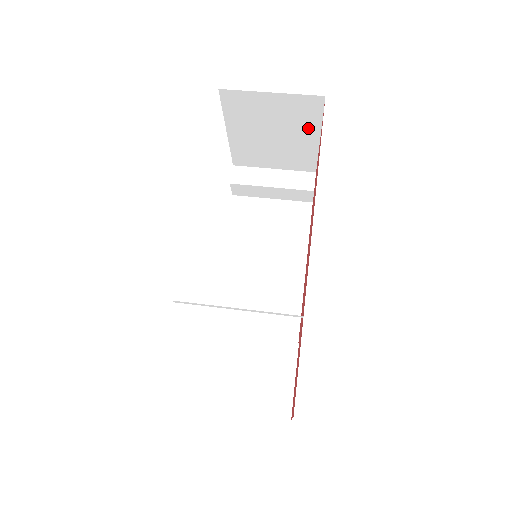
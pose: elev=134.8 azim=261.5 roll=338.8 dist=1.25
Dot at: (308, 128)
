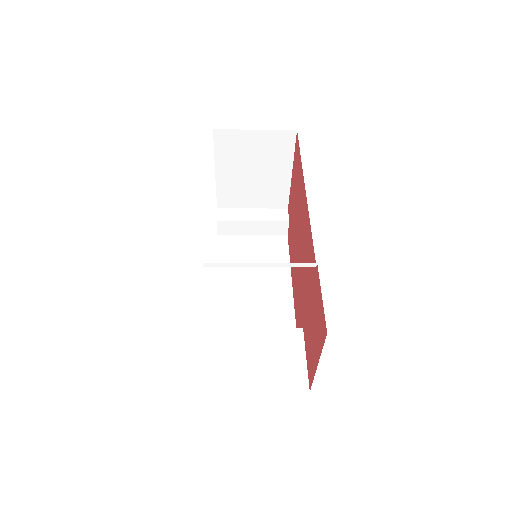
Dot at: (283, 162)
